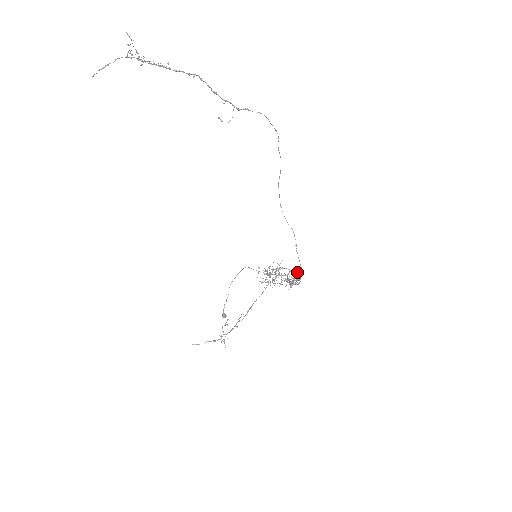
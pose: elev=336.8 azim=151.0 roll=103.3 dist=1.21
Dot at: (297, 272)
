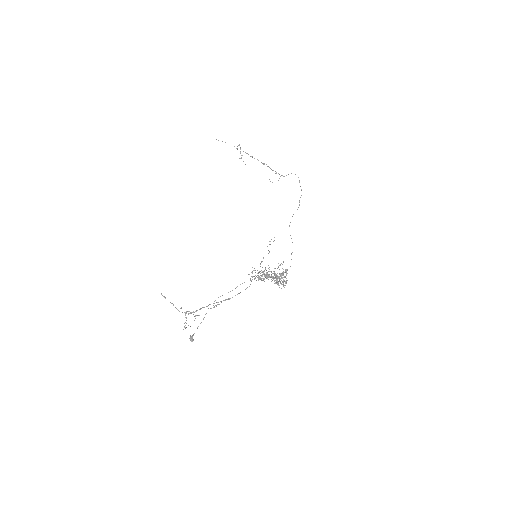
Dot at: (285, 276)
